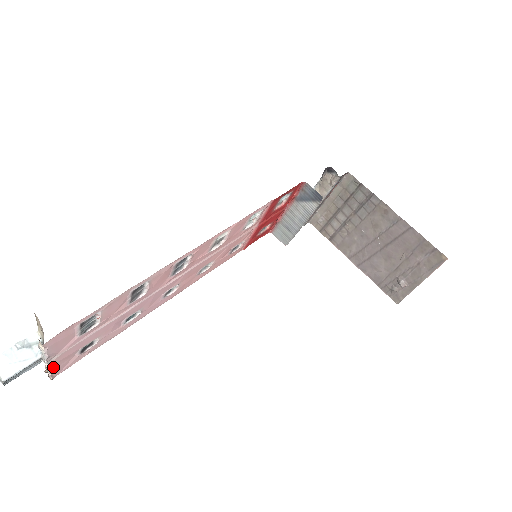
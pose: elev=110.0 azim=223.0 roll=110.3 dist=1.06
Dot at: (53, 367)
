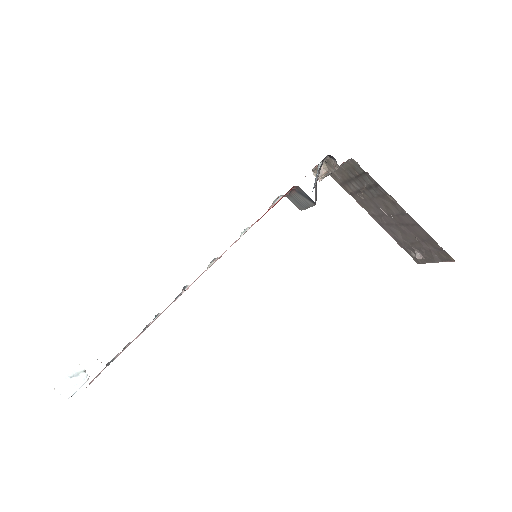
Dot at: occluded
